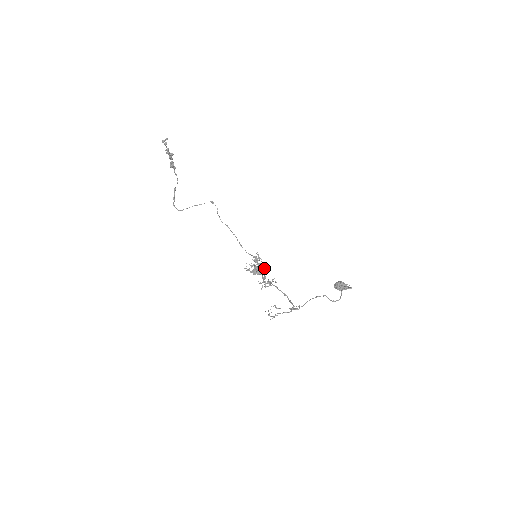
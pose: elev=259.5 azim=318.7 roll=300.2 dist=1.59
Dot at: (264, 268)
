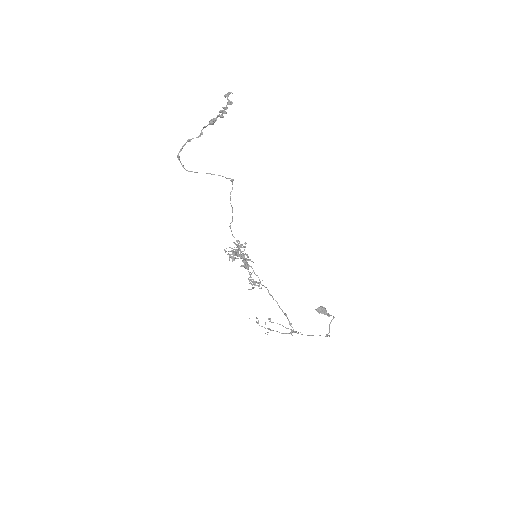
Dot at: occluded
